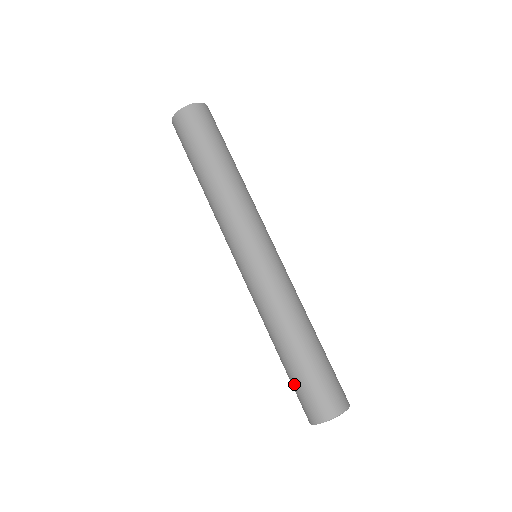
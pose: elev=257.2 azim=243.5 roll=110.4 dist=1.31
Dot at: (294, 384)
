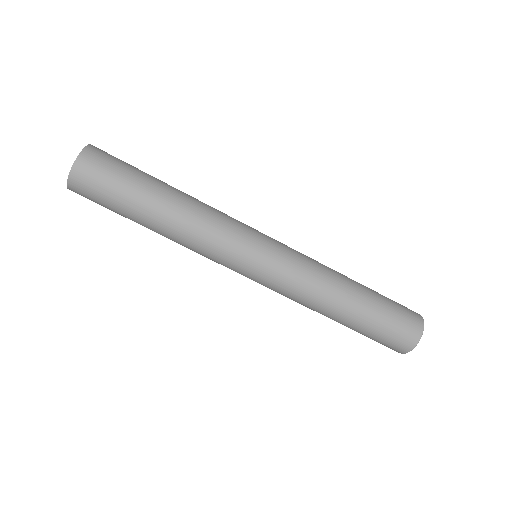
Dot at: occluded
